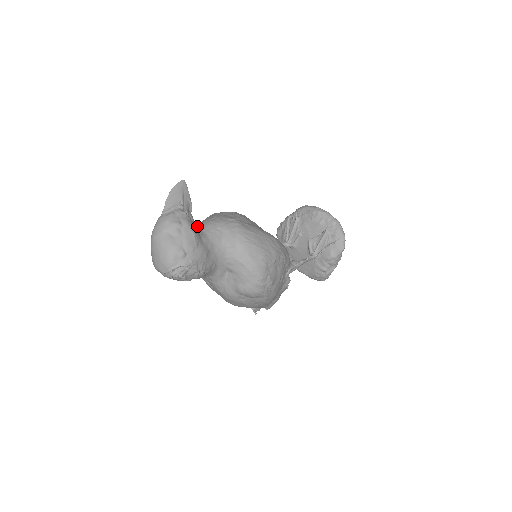
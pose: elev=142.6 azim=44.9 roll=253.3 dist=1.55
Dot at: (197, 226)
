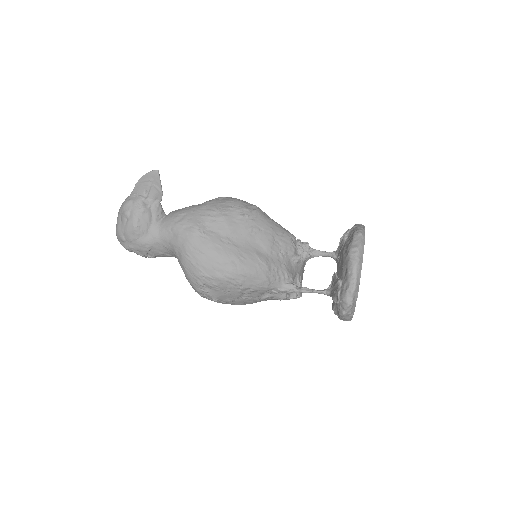
Dot at: (169, 213)
